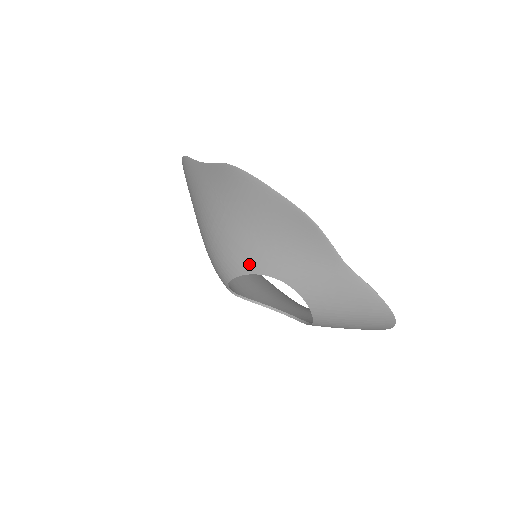
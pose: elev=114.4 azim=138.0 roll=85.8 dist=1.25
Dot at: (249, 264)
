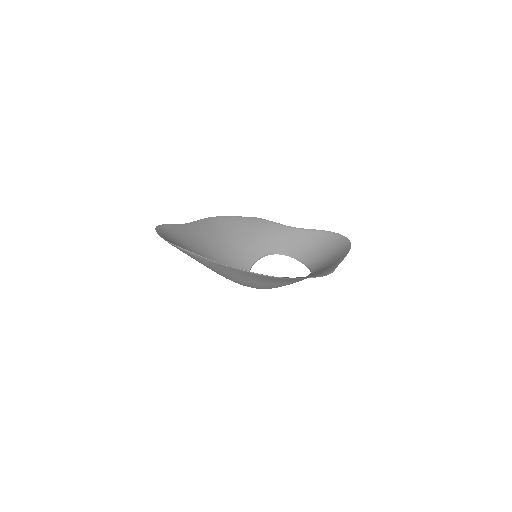
Dot at: occluded
